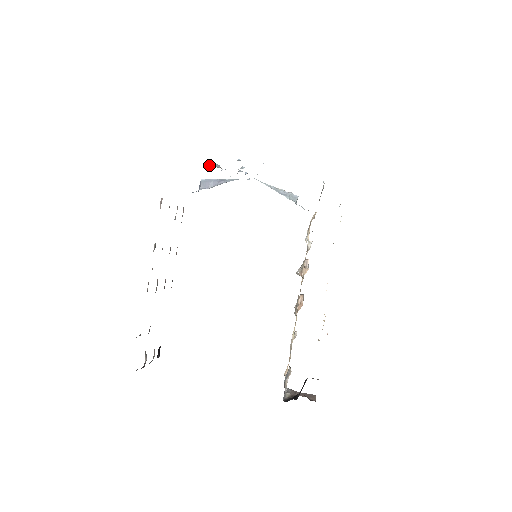
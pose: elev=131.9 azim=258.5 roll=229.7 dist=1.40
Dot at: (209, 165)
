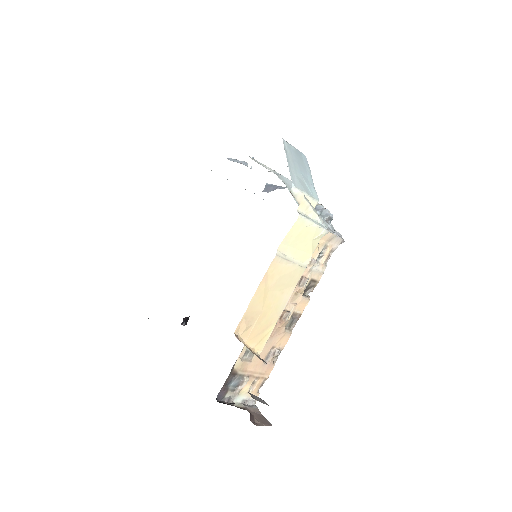
Dot at: (231, 159)
